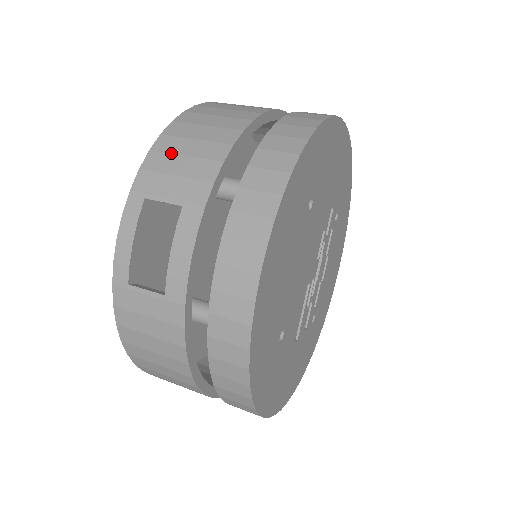
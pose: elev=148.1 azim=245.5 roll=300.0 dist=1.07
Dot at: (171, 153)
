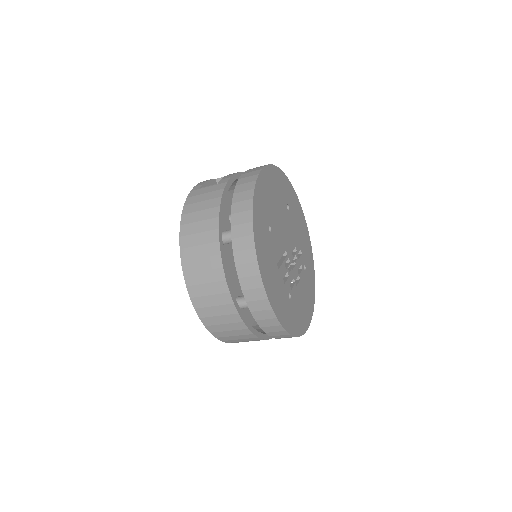
Dot at: occluded
